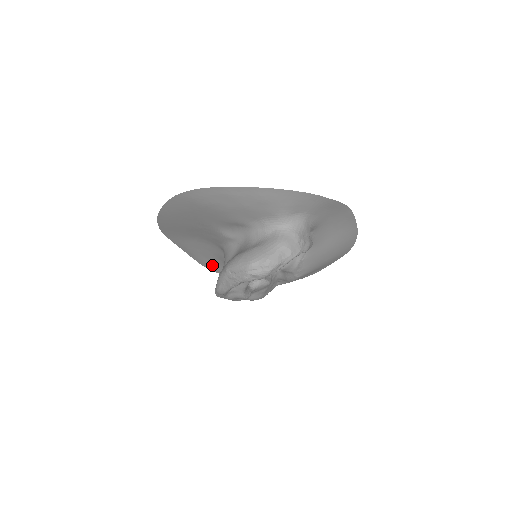
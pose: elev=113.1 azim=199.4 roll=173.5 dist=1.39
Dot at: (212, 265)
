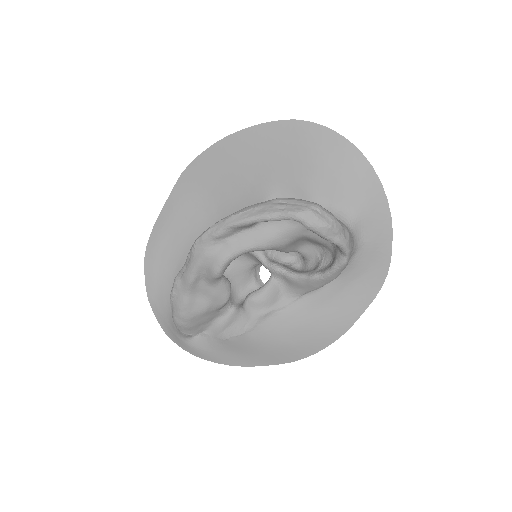
Dot at: (158, 257)
